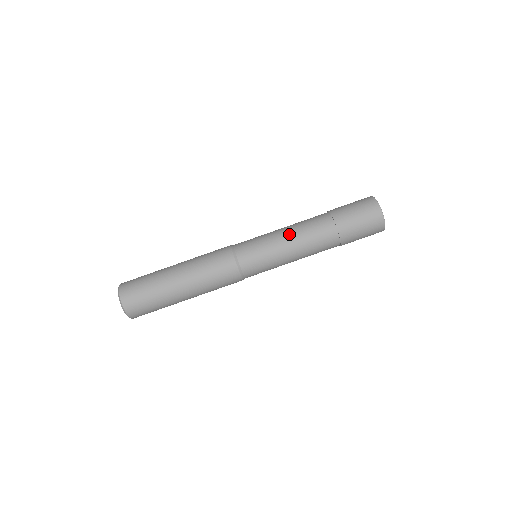
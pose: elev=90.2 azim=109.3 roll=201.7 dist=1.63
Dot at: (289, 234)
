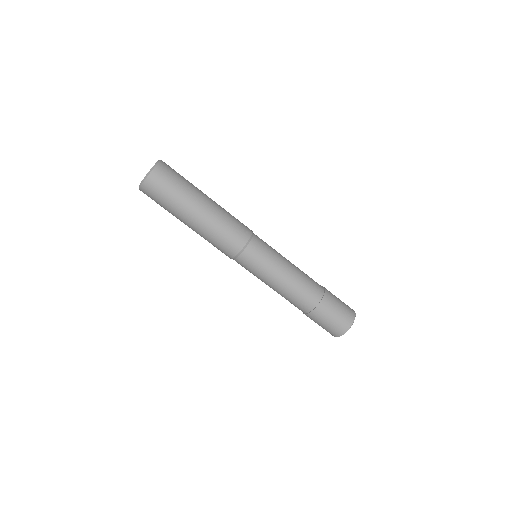
Dot at: (289, 276)
